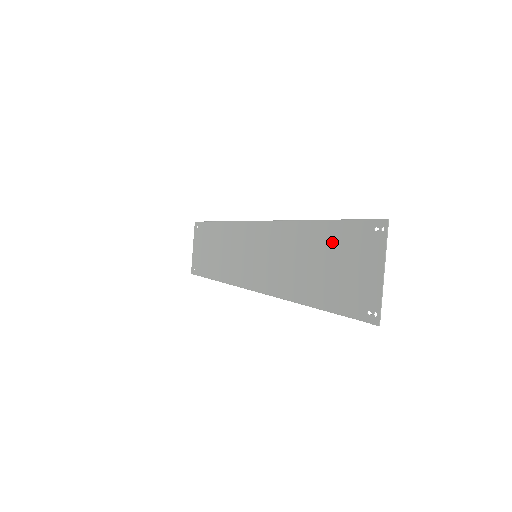
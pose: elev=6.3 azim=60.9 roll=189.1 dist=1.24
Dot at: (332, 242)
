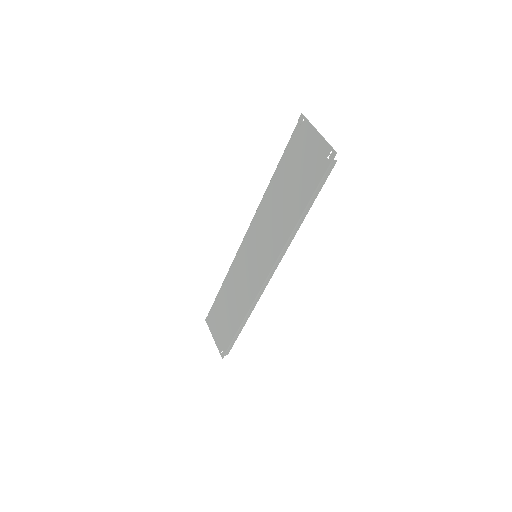
Dot at: (287, 167)
